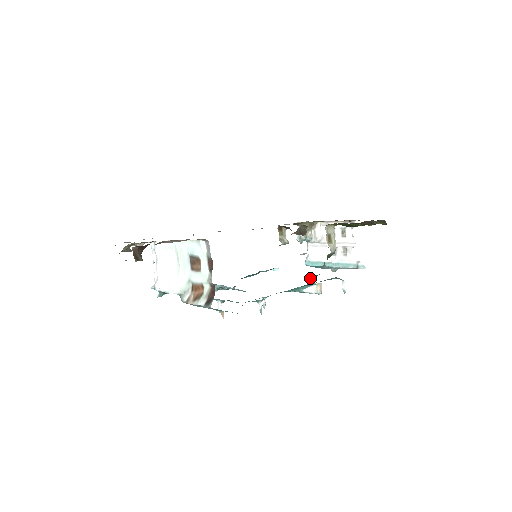
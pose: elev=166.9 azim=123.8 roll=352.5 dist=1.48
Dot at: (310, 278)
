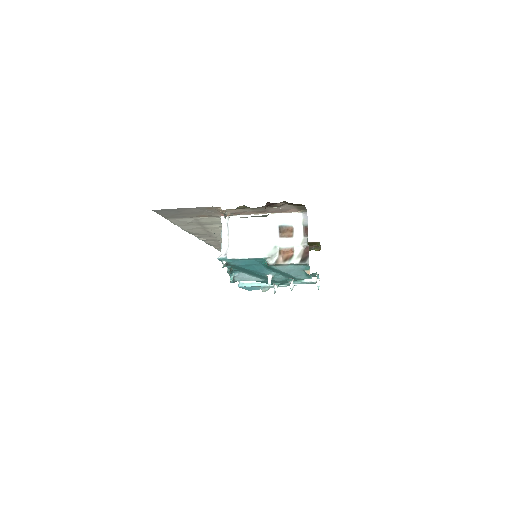
Dot at: occluded
